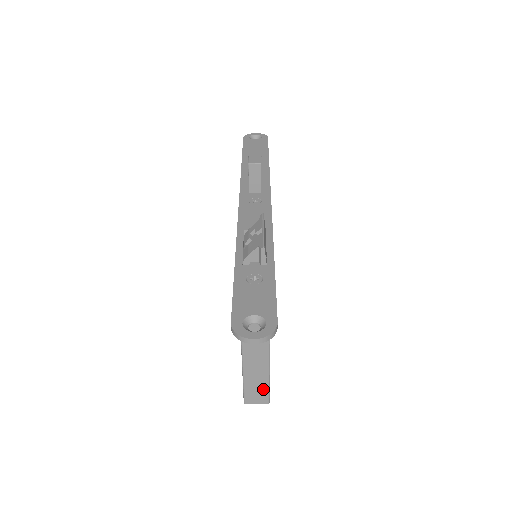
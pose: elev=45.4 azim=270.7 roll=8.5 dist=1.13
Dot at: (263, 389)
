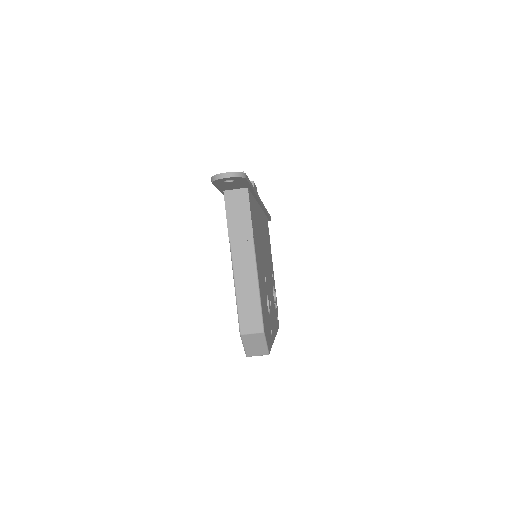
Dot at: (255, 310)
